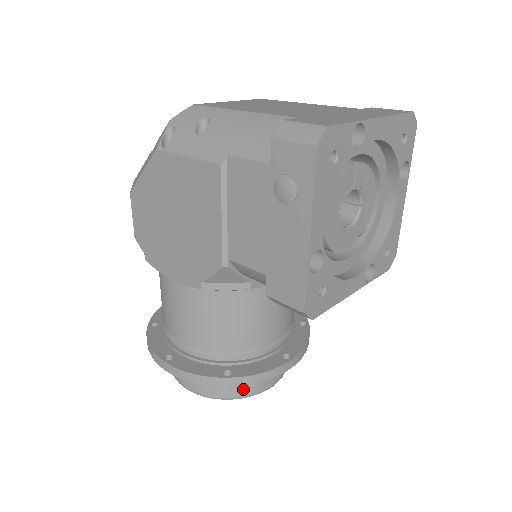
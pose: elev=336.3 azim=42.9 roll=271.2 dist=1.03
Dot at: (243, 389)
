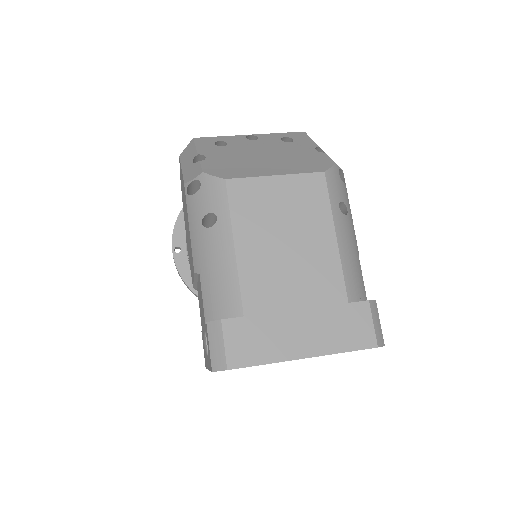
Dot at: occluded
